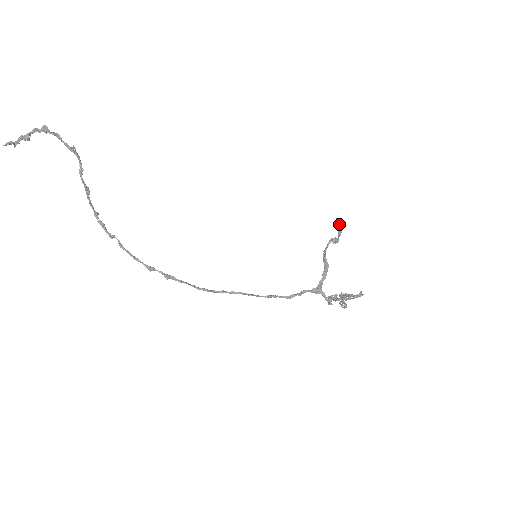
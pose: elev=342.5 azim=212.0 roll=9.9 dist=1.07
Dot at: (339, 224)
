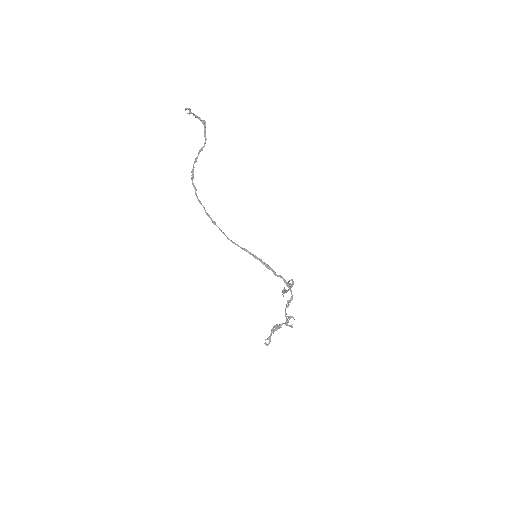
Dot at: (285, 290)
